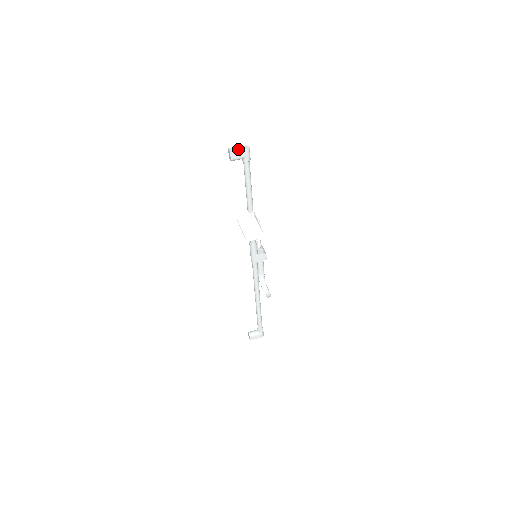
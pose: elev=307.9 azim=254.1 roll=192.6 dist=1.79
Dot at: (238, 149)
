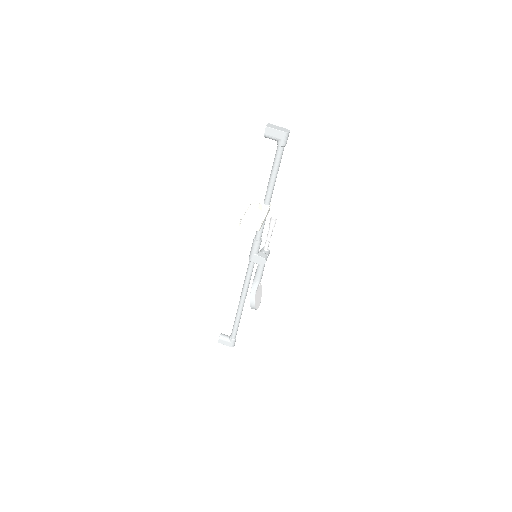
Dot at: (276, 128)
